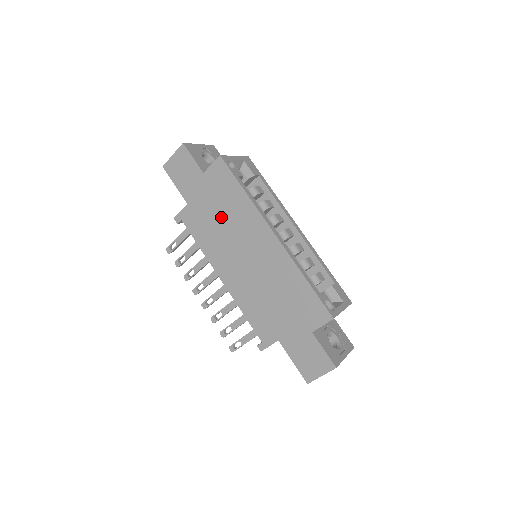
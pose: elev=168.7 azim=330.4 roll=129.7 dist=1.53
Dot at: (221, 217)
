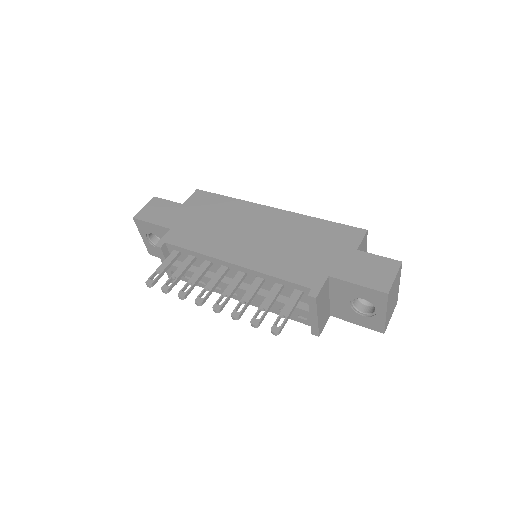
Dot at: (213, 221)
